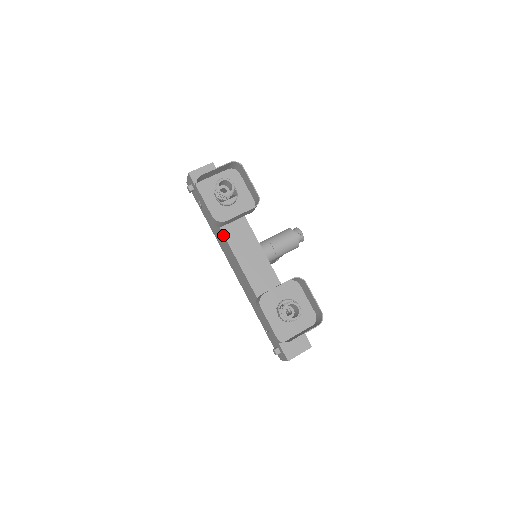
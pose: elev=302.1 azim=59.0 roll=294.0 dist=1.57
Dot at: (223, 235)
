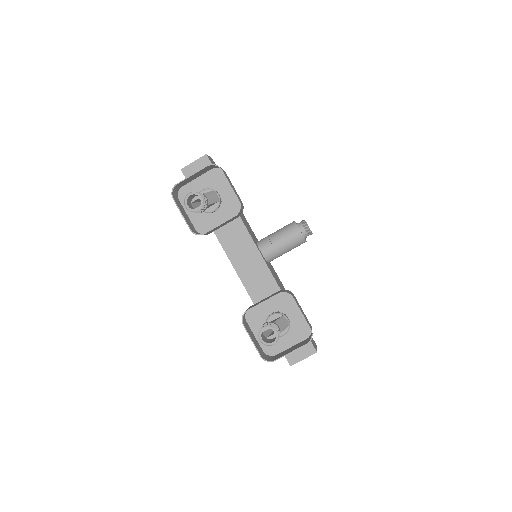
Dot at: (217, 238)
